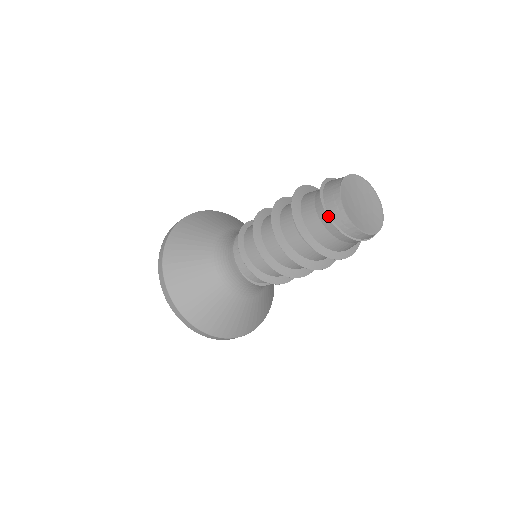
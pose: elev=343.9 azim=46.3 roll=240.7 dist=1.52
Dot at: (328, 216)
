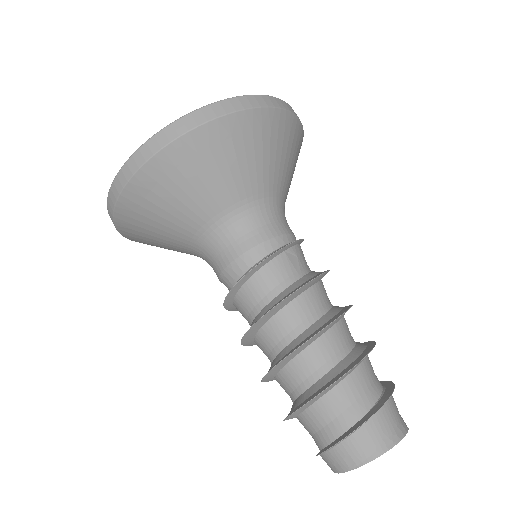
Dot at: occluded
